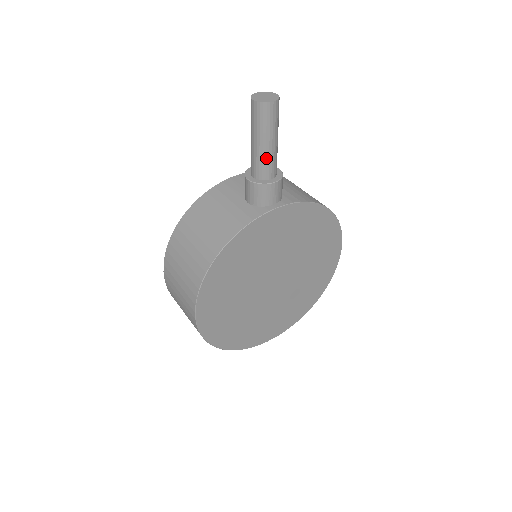
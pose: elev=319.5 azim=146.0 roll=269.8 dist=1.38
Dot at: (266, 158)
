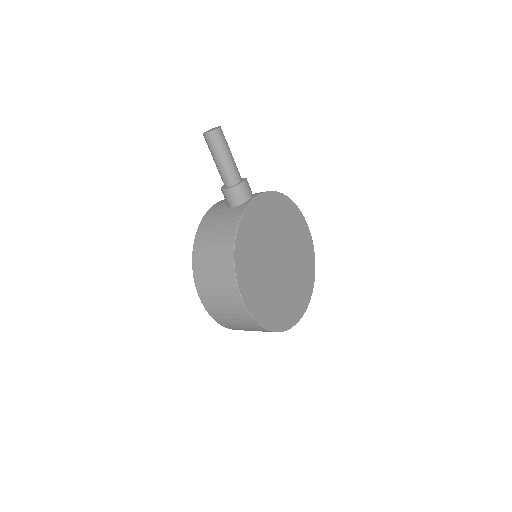
Dot at: (231, 167)
